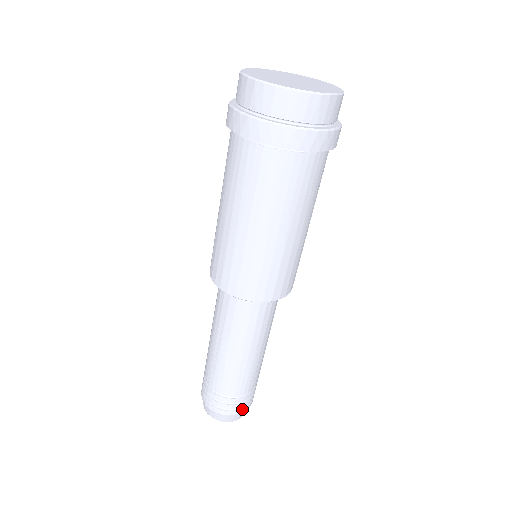
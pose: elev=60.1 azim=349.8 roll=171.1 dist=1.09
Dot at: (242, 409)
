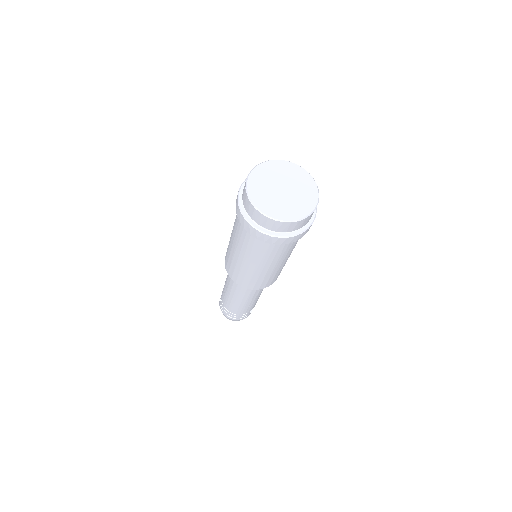
Dot at: (239, 319)
